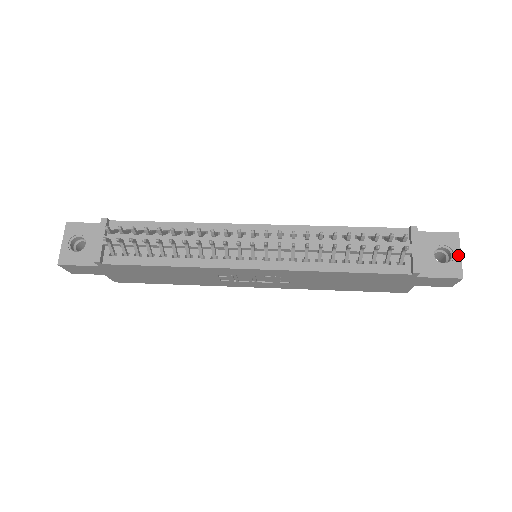
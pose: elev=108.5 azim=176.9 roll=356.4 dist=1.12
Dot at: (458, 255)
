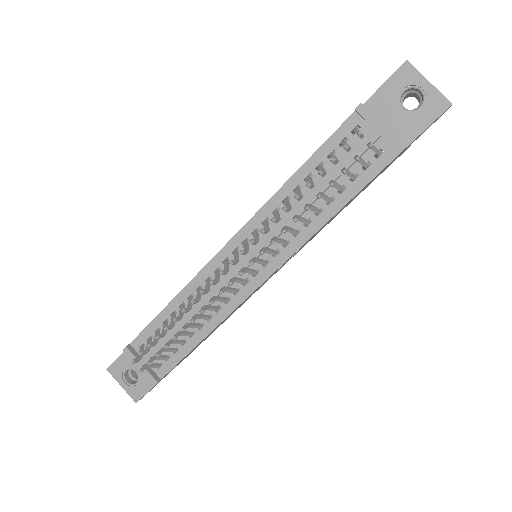
Dot at: (426, 85)
